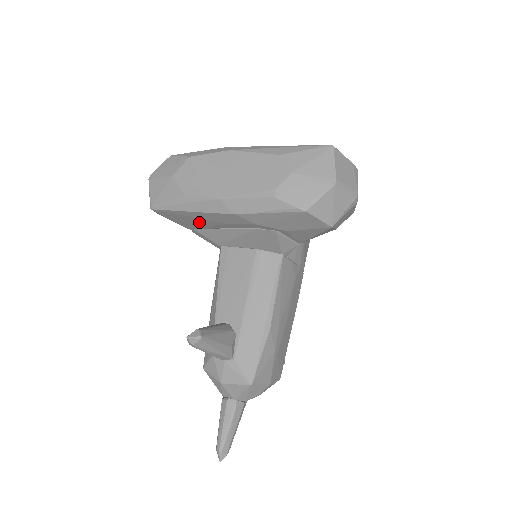
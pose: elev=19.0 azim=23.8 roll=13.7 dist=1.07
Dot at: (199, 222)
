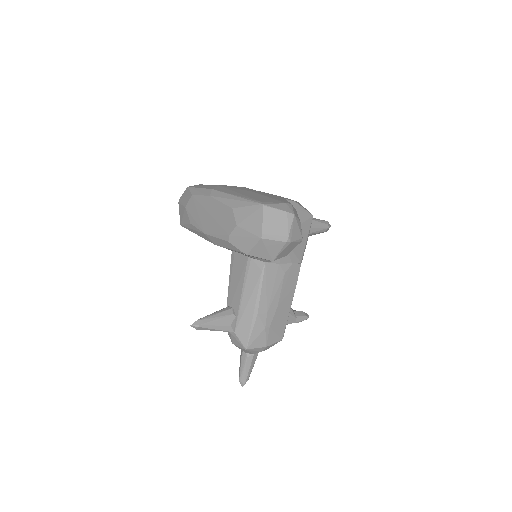
Dot at: occluded
